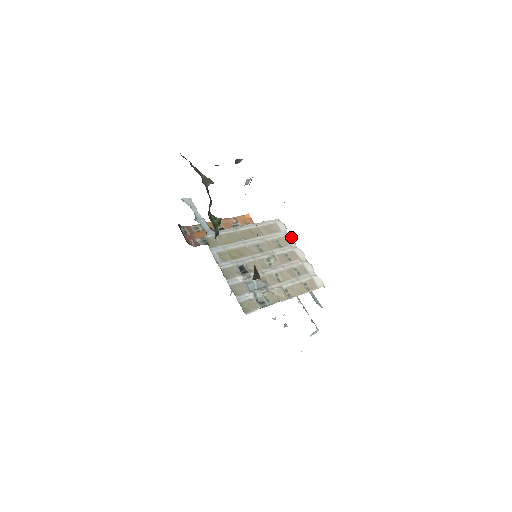
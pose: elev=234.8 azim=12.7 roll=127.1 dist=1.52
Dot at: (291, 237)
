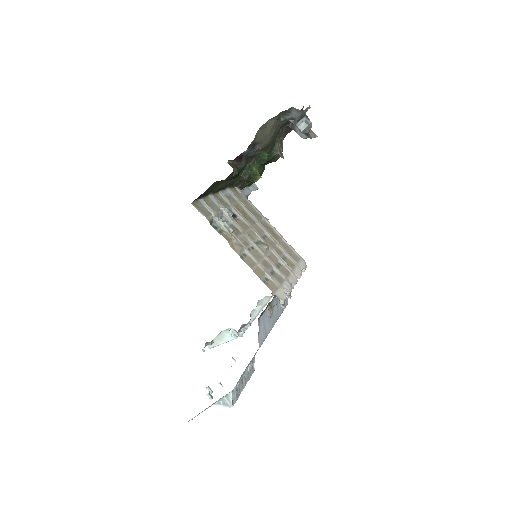
Dot at: (301, 272)
